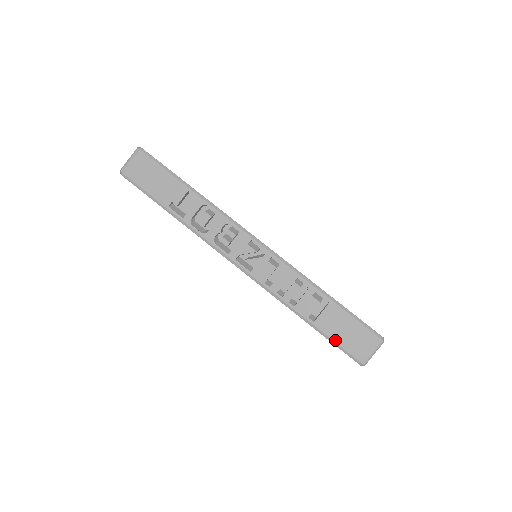
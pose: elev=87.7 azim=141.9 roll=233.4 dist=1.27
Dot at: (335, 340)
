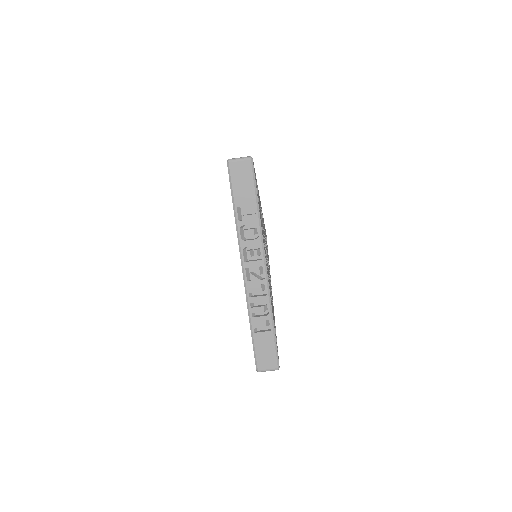
Dot at: (256, 350)
